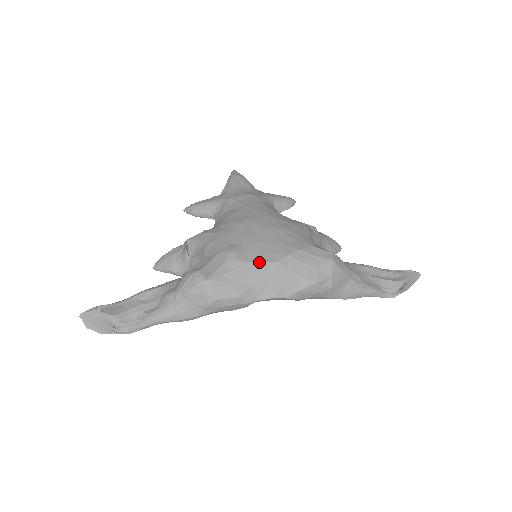
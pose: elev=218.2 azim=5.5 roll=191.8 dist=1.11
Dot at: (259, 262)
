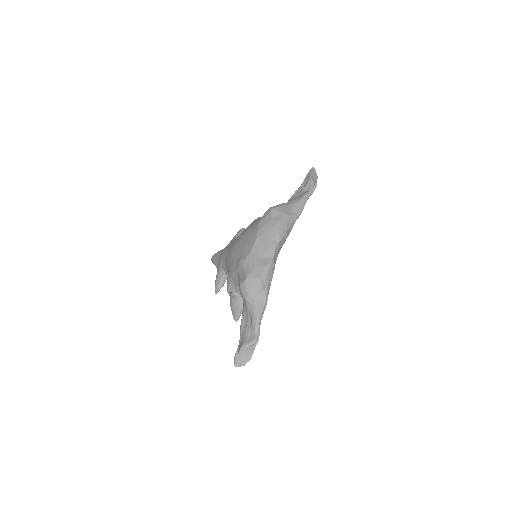
Dot at: (252, 248)
